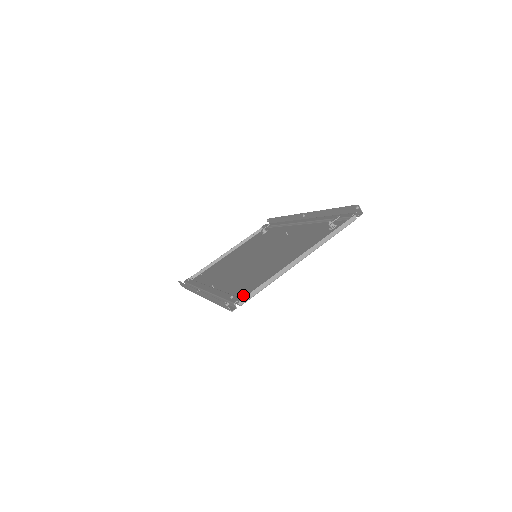
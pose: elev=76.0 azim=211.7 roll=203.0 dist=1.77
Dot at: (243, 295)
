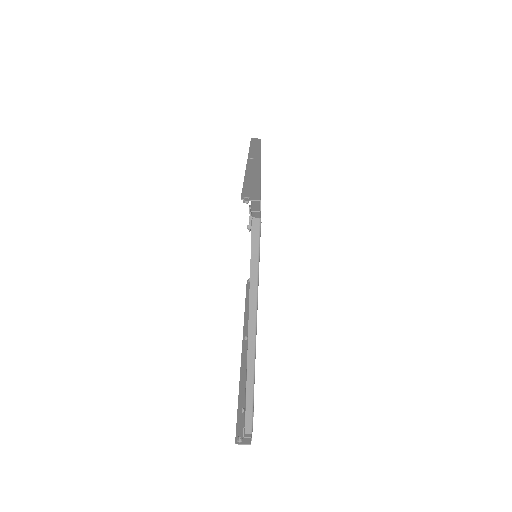
Dot at: occluded
